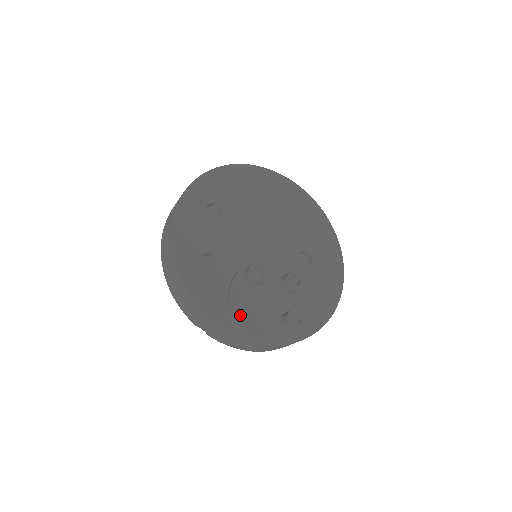
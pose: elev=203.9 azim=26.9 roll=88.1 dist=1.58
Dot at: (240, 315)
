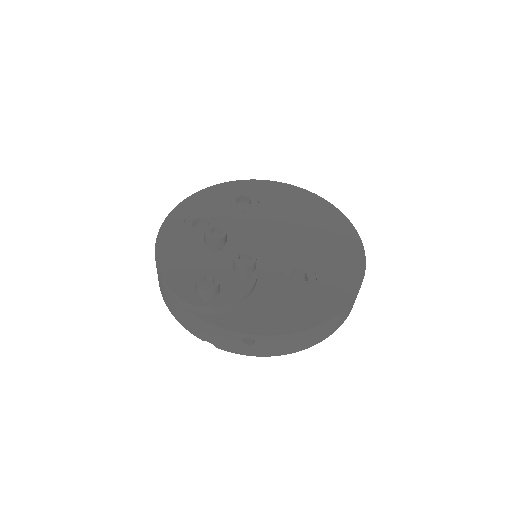
Dot at: (176, 261)
